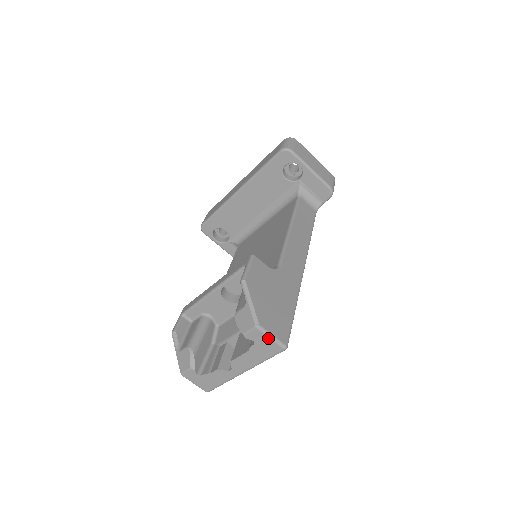
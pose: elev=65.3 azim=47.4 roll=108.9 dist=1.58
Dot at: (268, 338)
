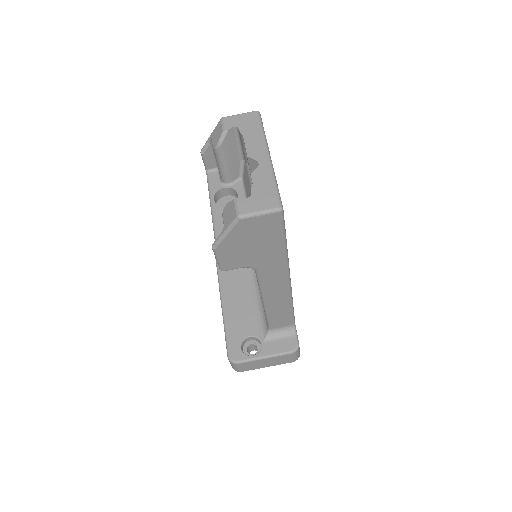
Dot at: (238, 116)
